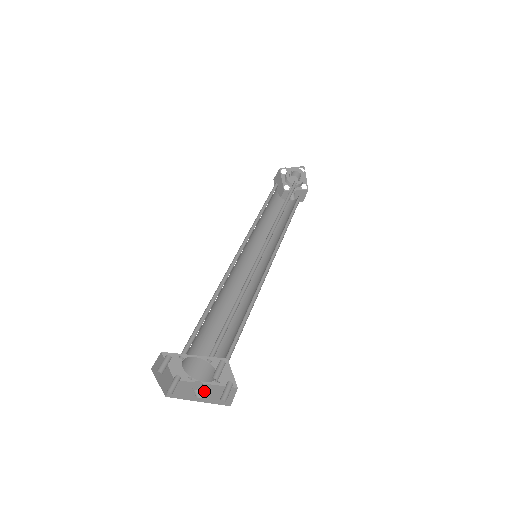
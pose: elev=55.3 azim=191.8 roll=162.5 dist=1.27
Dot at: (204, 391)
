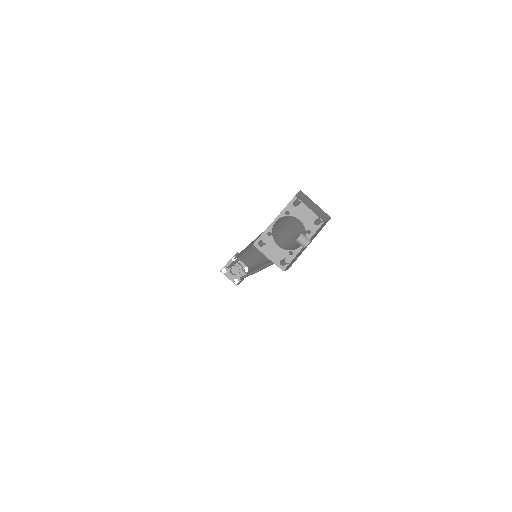
Dot at: (307, 238)
